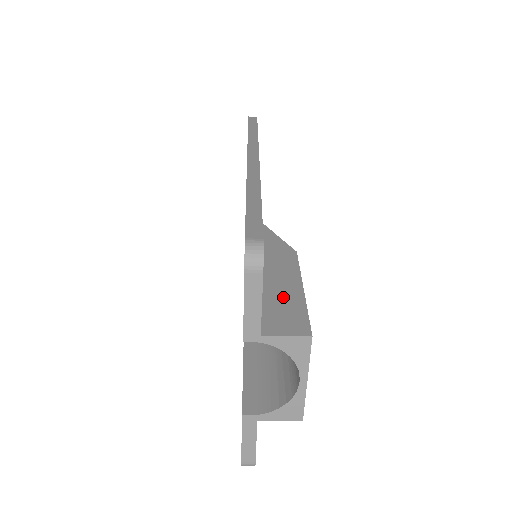
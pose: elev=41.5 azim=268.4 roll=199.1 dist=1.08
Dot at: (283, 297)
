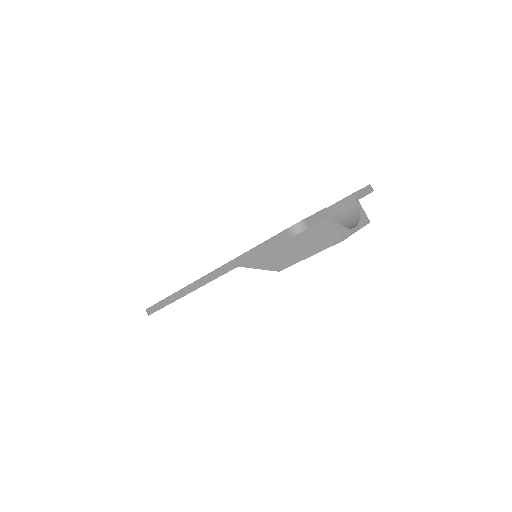
Dot at: occluded
